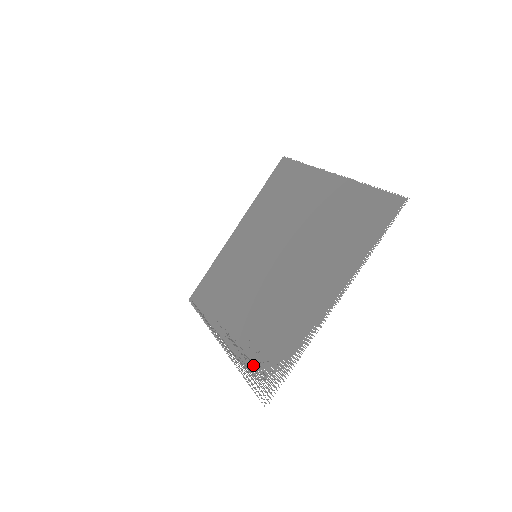
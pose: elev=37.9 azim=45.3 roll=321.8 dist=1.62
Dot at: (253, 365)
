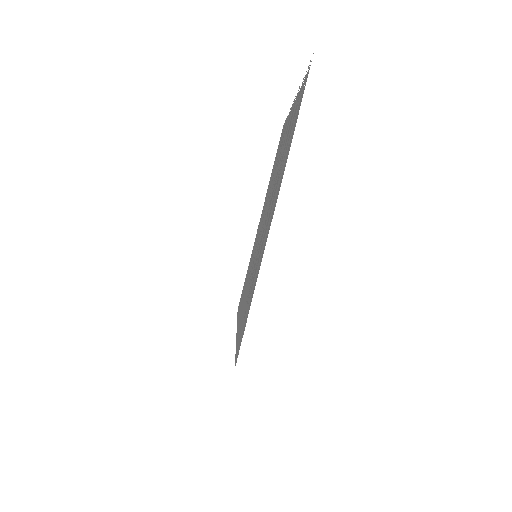
Dot at: (294, 124)
